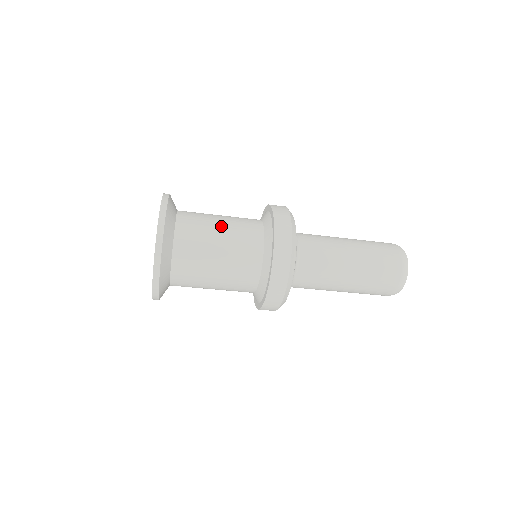
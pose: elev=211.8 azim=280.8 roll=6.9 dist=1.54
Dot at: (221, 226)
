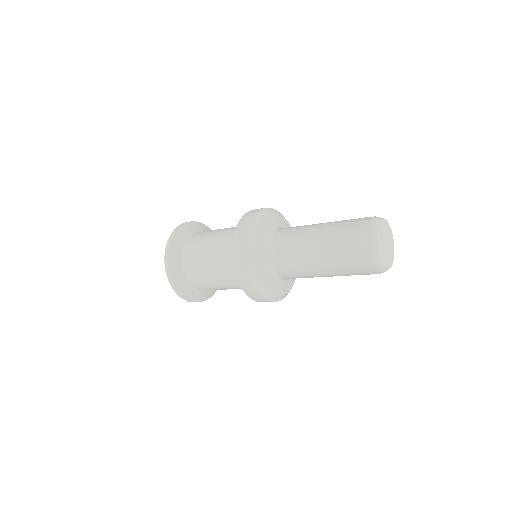
Dot at: (214, 278)
